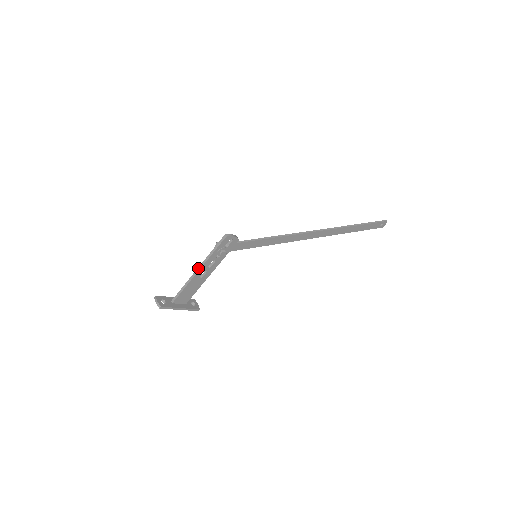
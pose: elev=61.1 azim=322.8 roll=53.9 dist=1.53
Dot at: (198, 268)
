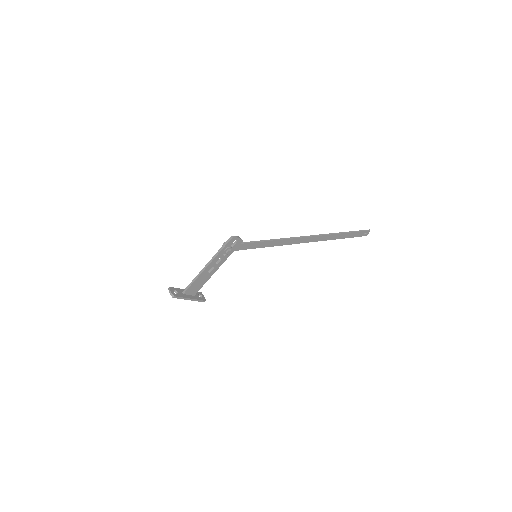
Dot at: (207, 264)
